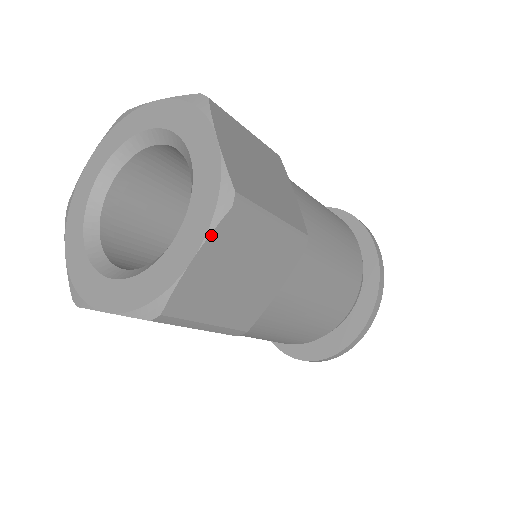
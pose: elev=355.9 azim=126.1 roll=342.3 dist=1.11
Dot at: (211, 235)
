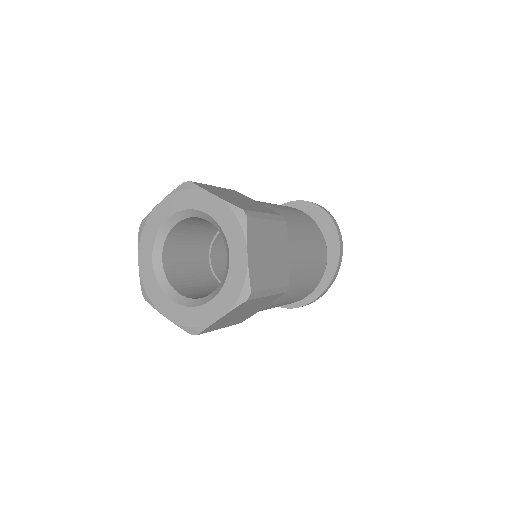
Dot at: (233, 310)
